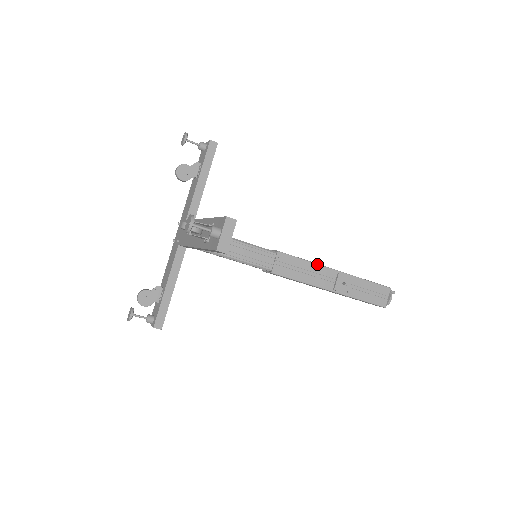
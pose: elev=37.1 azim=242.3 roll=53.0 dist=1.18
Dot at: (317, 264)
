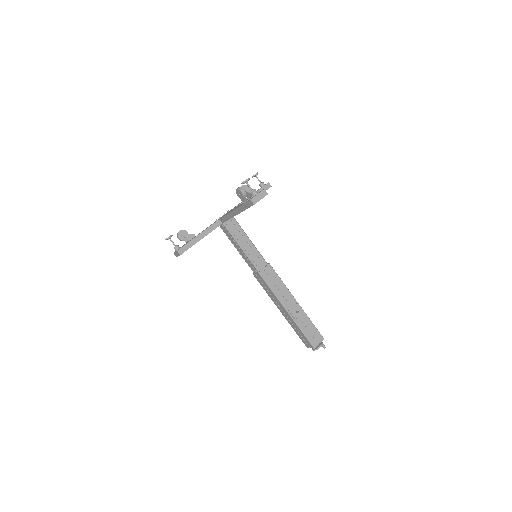
Dot at: (287, 288)
